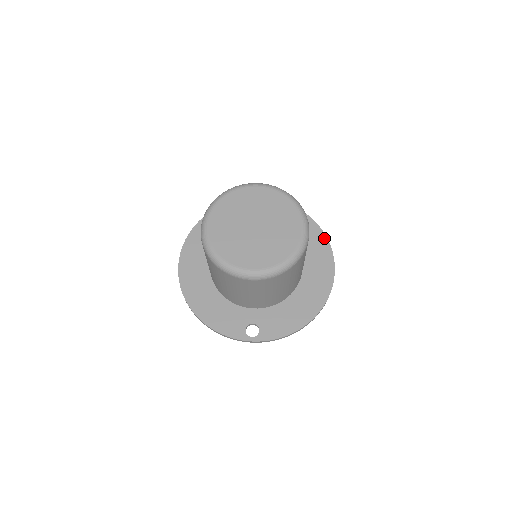
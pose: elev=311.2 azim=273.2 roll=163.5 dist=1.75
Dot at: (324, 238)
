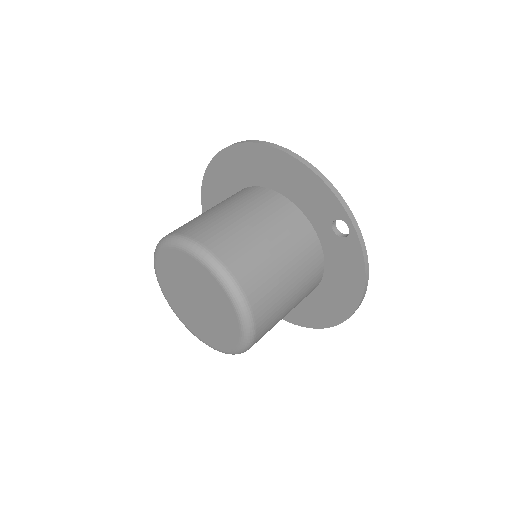
Dot at: (342, 318)
